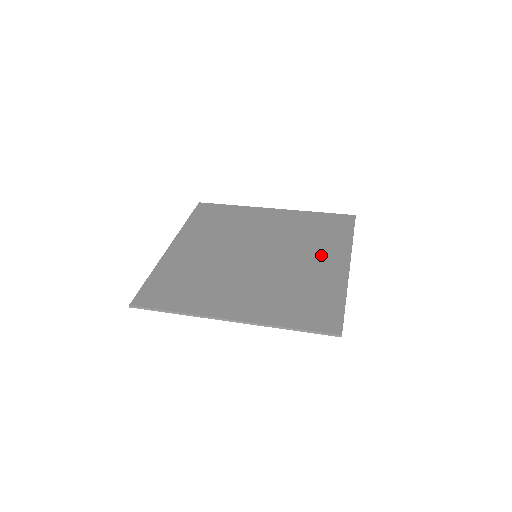
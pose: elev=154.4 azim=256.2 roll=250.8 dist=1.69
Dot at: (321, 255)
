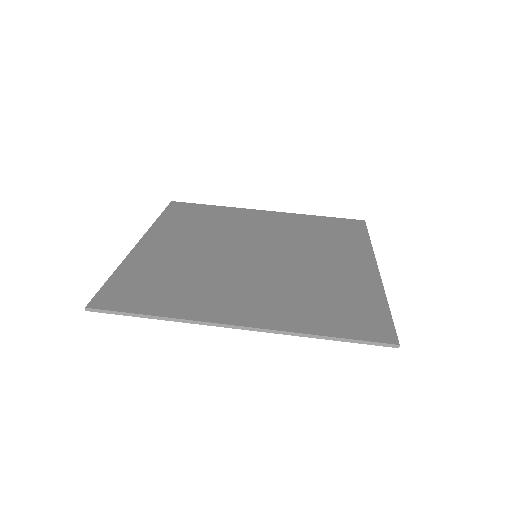
Dot at: (339, 256)
